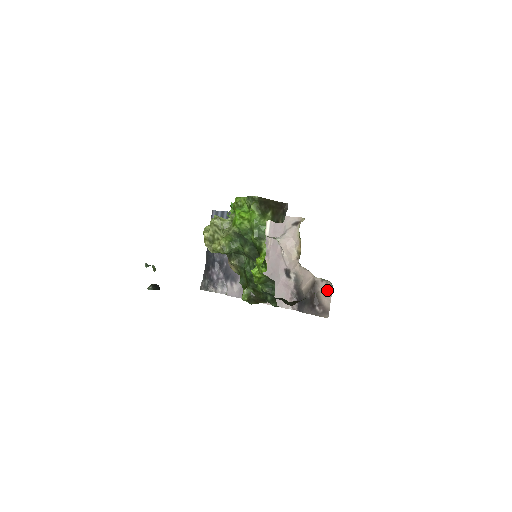
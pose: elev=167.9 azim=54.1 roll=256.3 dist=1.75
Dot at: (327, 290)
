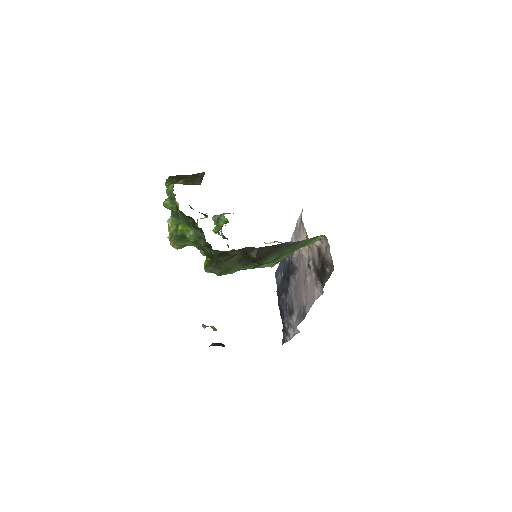
Dot at: (326, 246)
